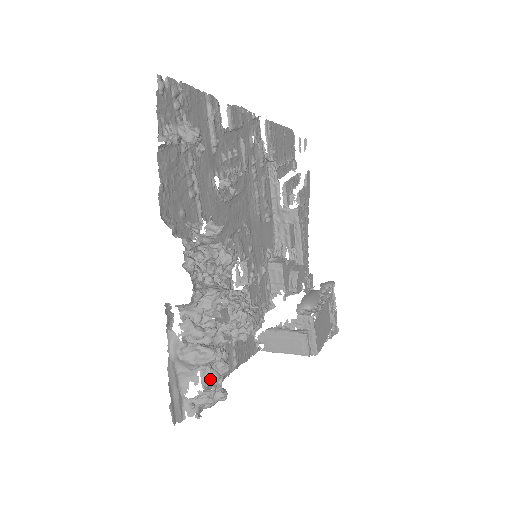
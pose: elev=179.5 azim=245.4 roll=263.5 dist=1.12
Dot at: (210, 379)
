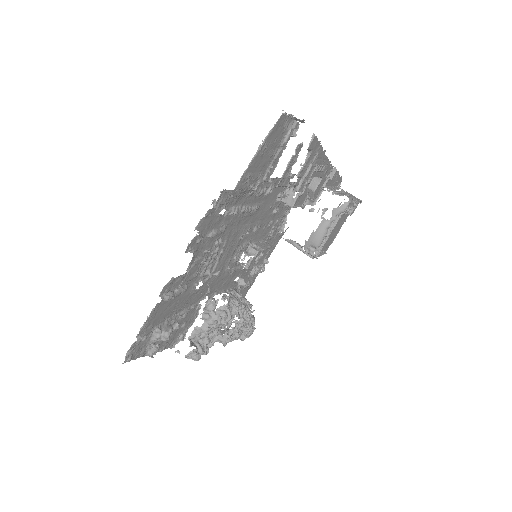
Dot at: occluded
